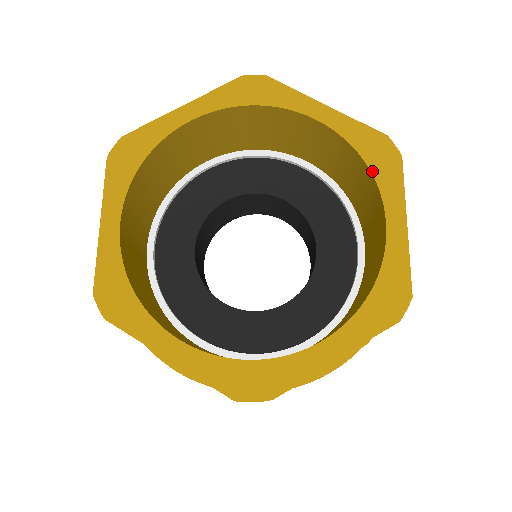
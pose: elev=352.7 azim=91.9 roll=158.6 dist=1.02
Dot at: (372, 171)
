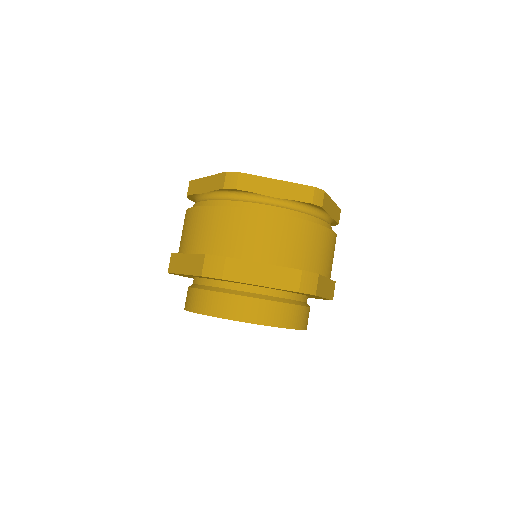
Dot at: occluded
